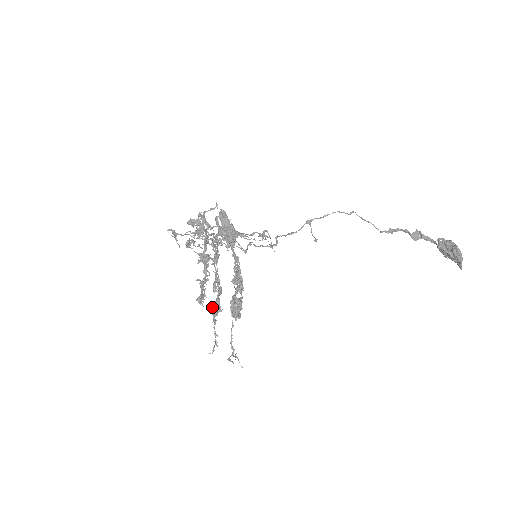
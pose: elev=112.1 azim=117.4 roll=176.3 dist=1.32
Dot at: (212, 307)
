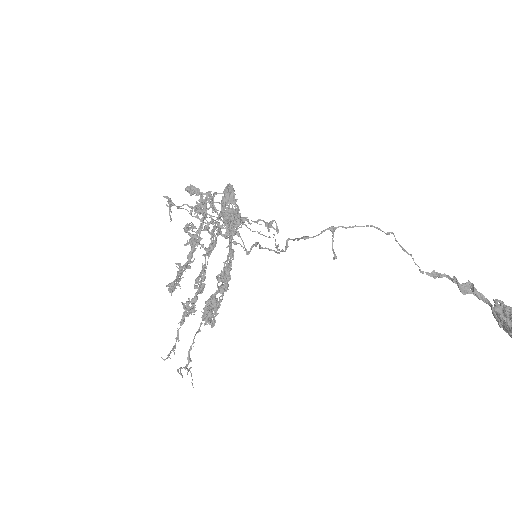
Dot at: (186, 304)
